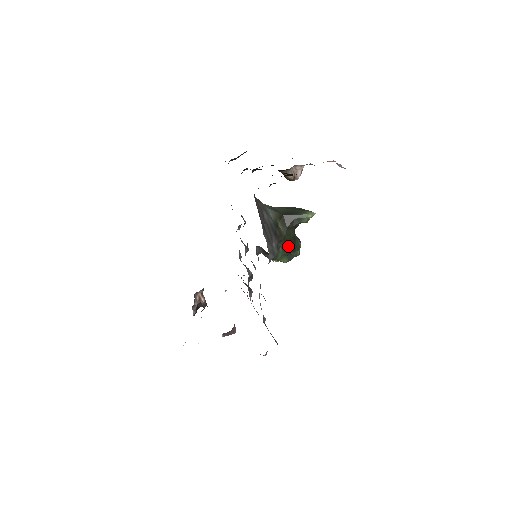
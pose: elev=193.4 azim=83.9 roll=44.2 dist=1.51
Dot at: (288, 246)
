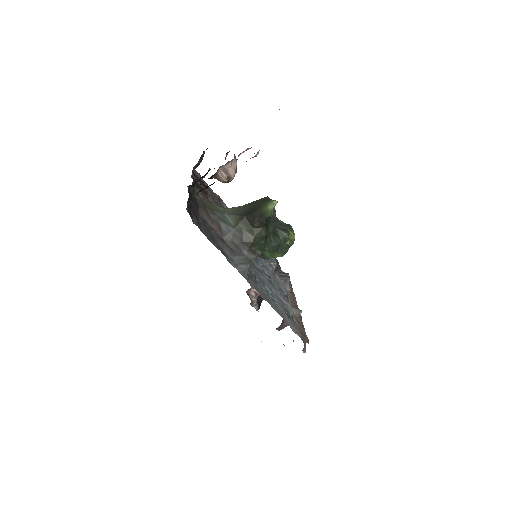
Dot at: (266, 245)
